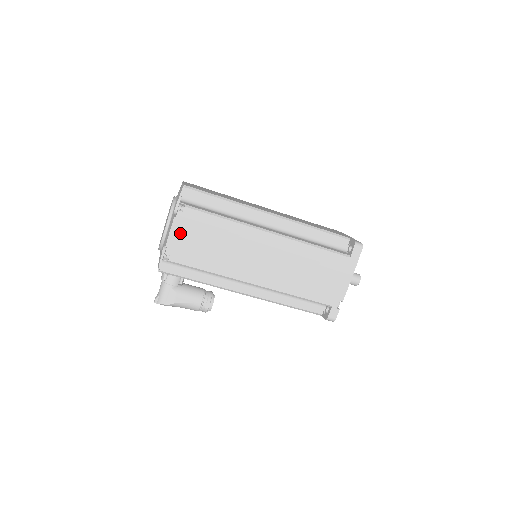
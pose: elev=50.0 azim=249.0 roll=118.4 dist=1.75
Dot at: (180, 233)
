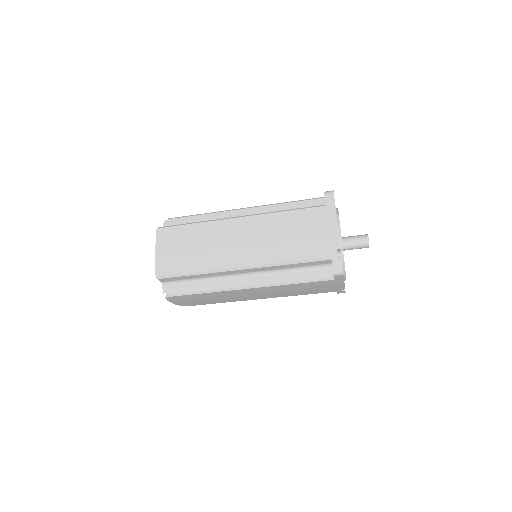
Dot at: (179, 302)
